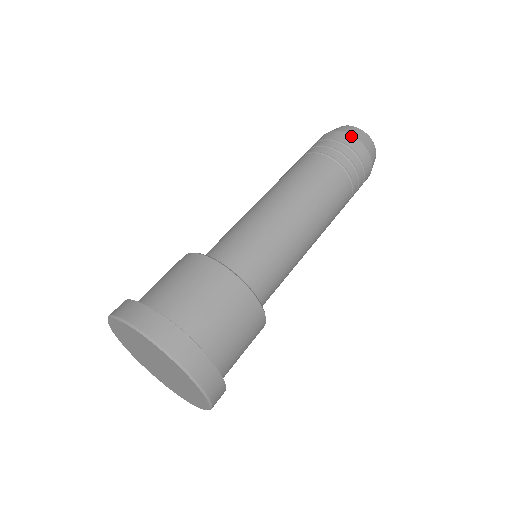
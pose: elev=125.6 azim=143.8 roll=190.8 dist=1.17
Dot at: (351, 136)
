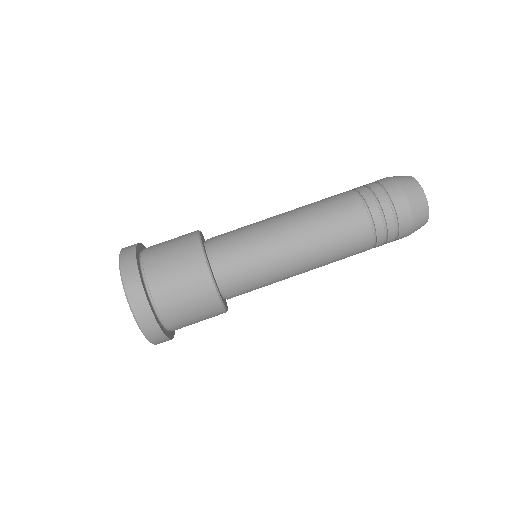
Dot at: (404, 196)
